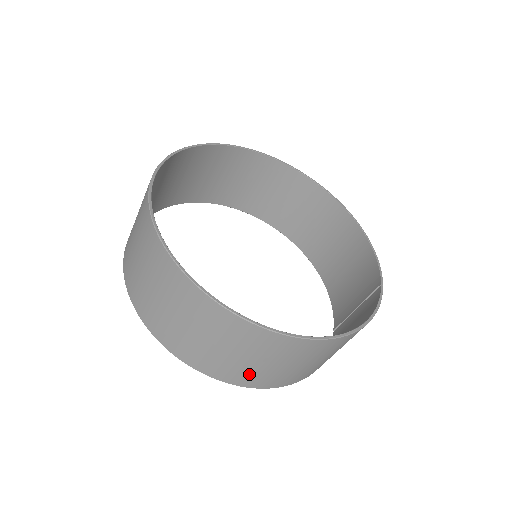
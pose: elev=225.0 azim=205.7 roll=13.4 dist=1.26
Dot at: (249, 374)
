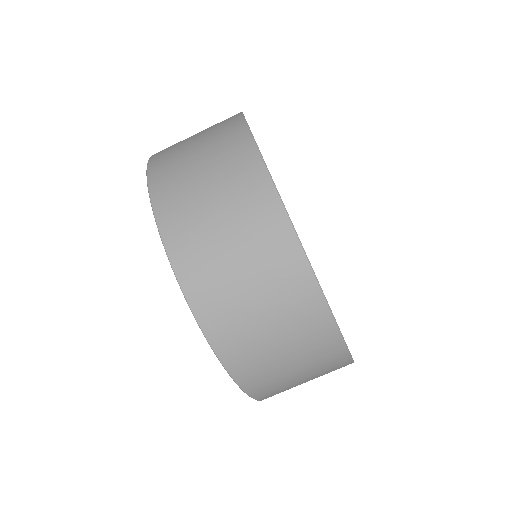
Dot at: (281, 390)
